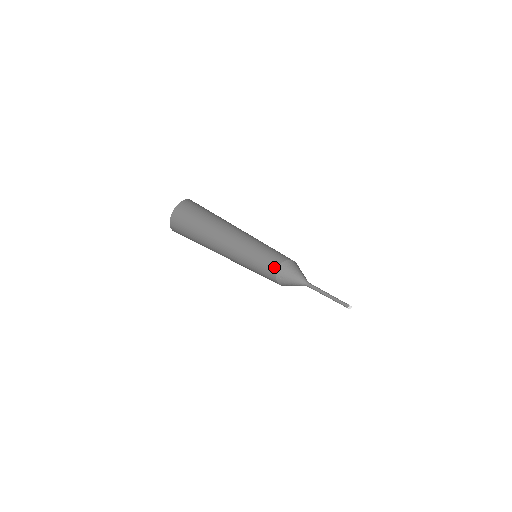
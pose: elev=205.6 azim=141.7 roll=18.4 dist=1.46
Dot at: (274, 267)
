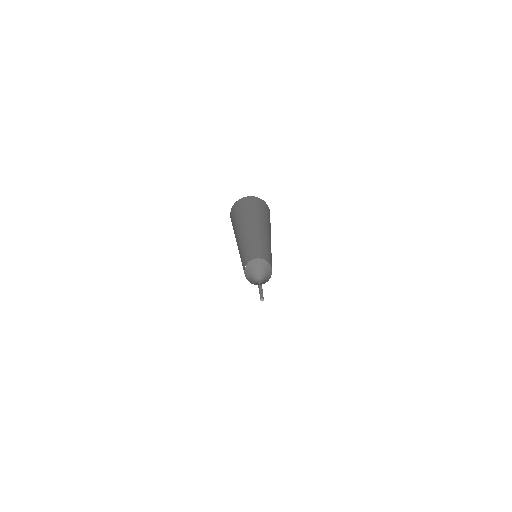
Dot at: (244, 273)
